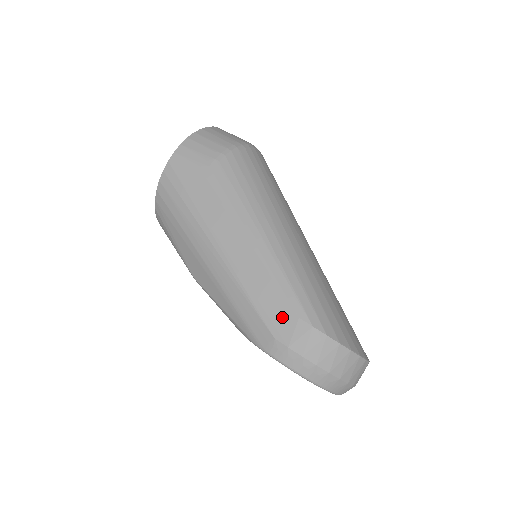
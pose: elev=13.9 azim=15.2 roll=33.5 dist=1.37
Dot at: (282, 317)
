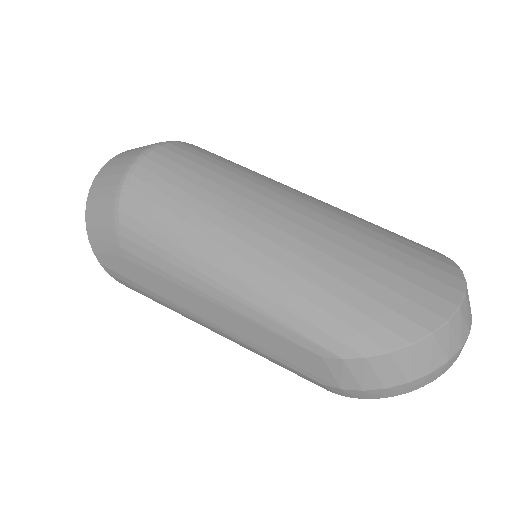
Dot at: (308, 363)
